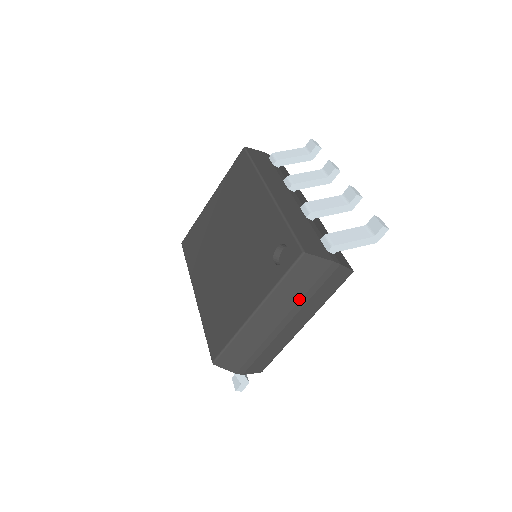
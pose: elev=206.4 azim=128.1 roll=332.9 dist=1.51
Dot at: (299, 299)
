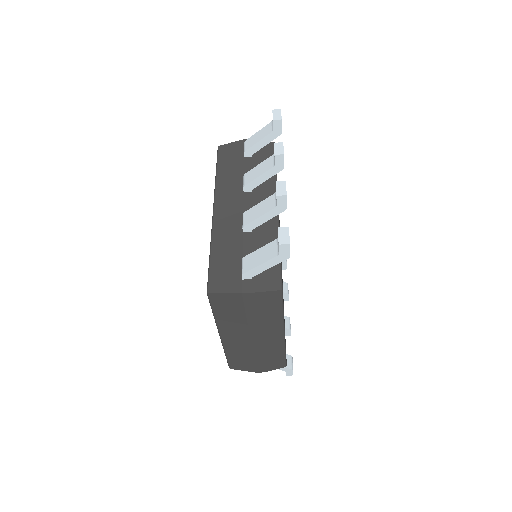
Dot at: (246, 322)
